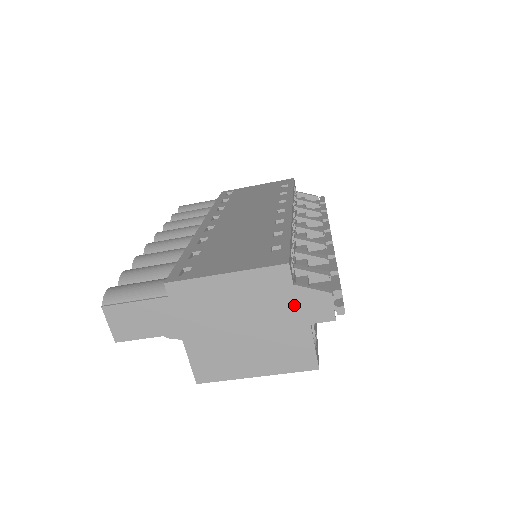
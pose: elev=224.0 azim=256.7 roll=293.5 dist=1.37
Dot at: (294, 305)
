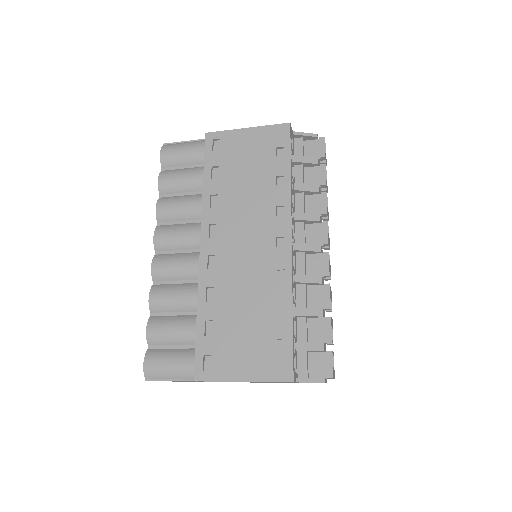
Dot at: occluded
